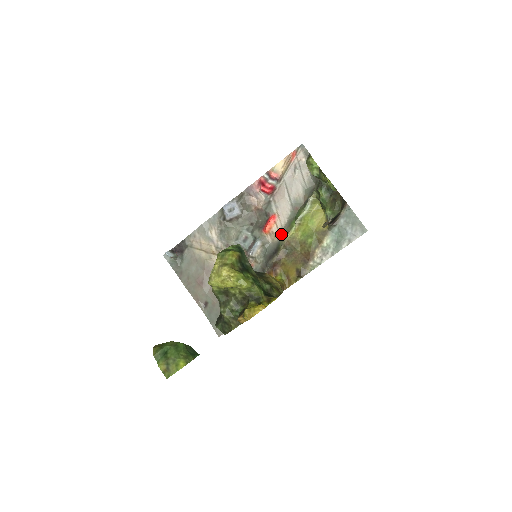
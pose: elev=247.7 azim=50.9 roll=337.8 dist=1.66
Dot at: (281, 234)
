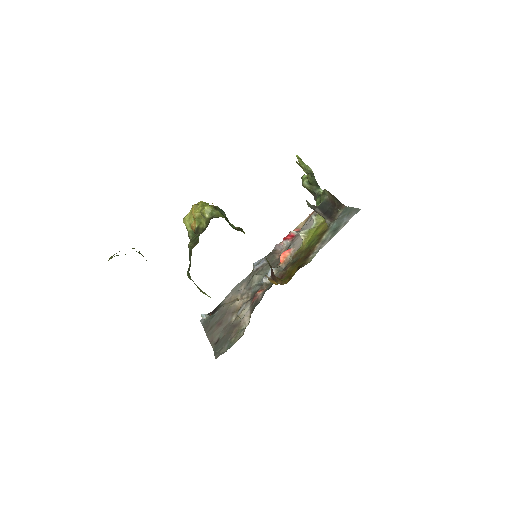
Dot at: occluded
